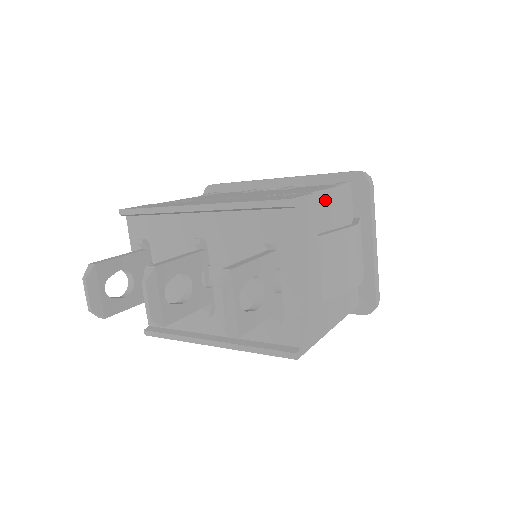
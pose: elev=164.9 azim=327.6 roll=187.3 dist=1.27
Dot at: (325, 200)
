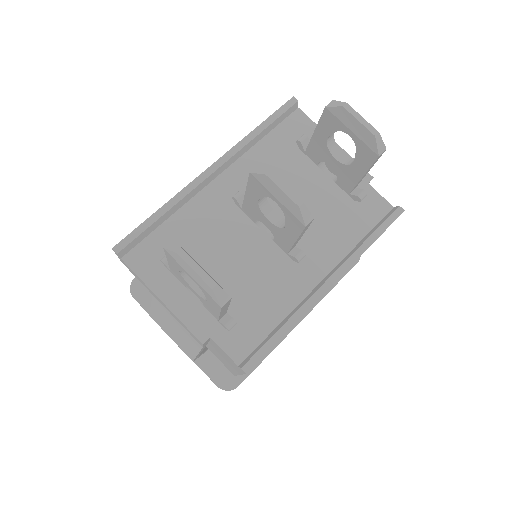
Dot at: occluded
